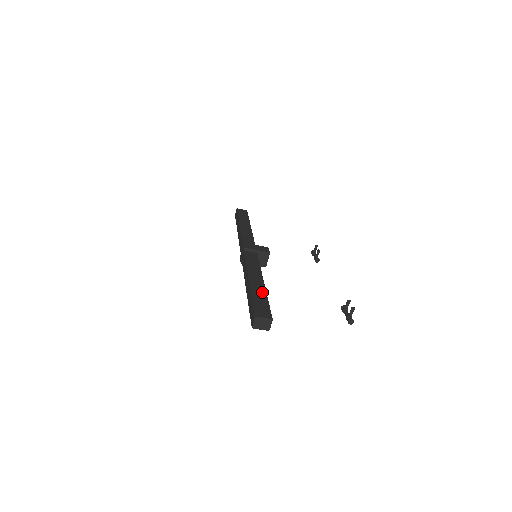
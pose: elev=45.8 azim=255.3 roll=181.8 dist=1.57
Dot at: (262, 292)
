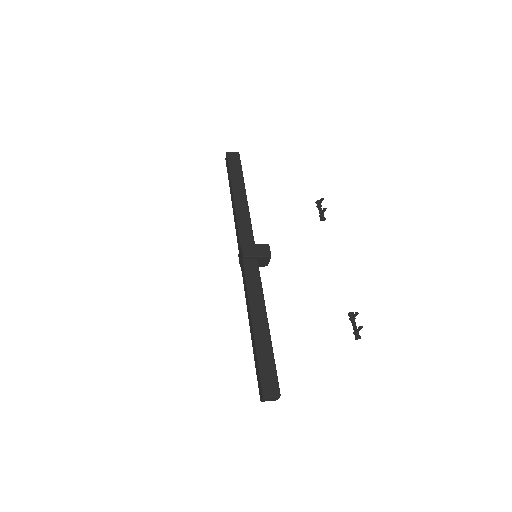
Dot at: (267, 345)
